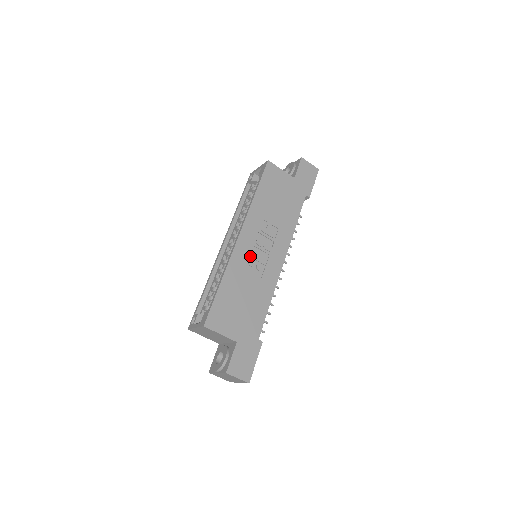
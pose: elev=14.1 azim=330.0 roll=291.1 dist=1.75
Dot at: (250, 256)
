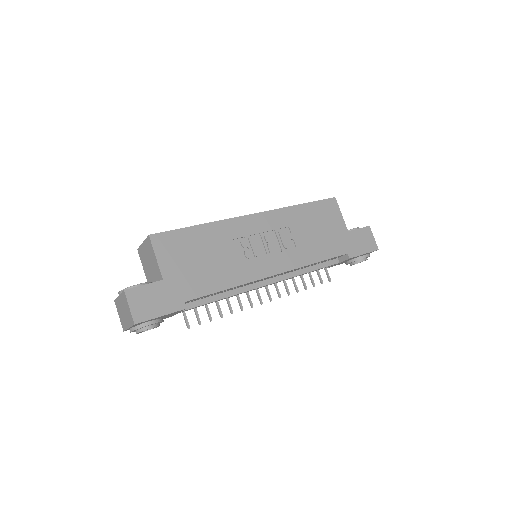
Dot at: (249, 237)
